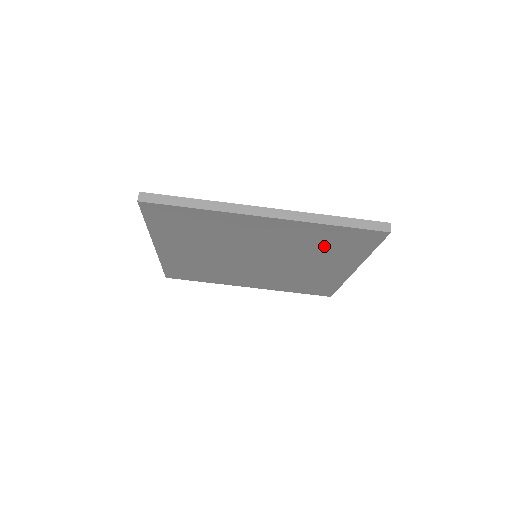
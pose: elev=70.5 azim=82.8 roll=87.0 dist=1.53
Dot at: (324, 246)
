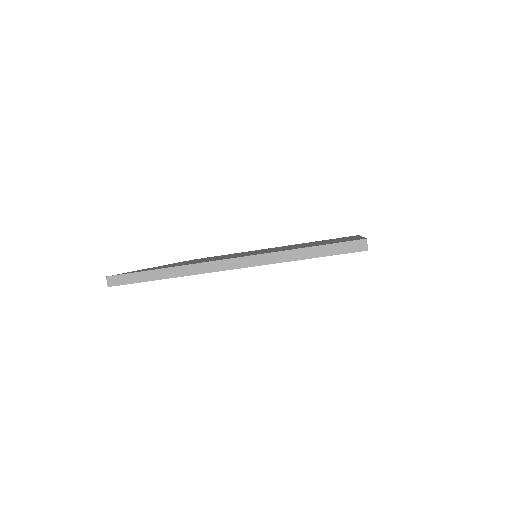
Dot at: occluded
